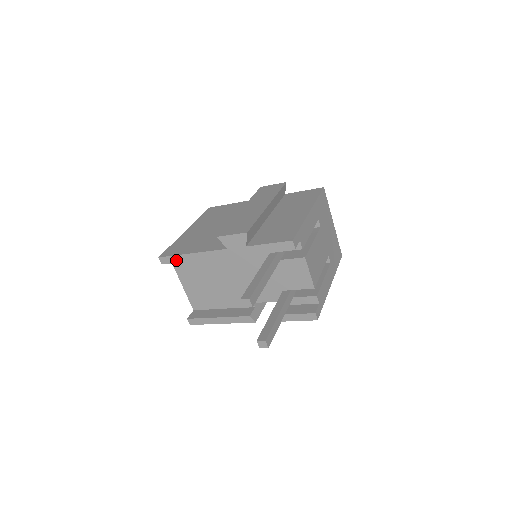
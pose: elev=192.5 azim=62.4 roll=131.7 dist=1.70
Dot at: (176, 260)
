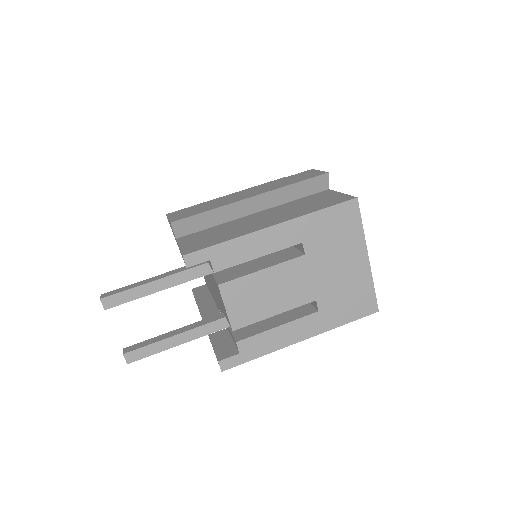
Dot at: occluded
